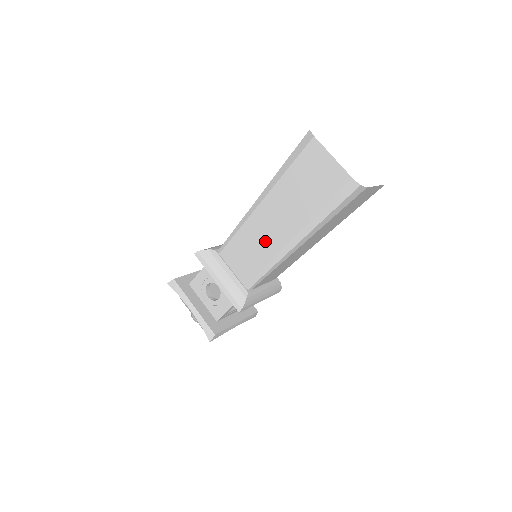
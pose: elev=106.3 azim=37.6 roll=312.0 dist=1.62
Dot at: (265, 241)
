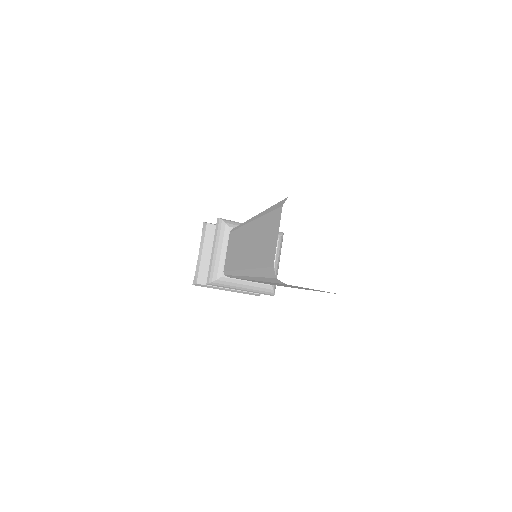
Dot at: (239, 253)
